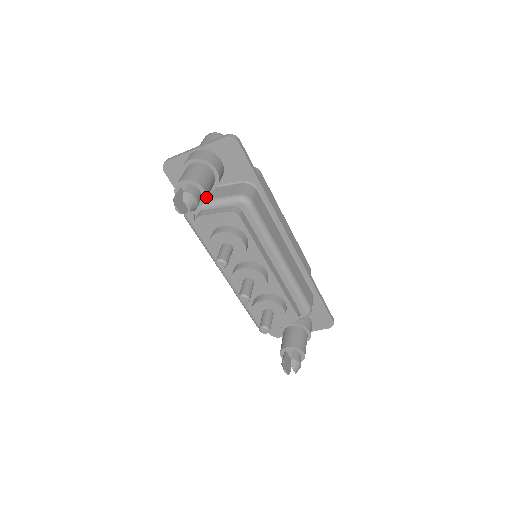
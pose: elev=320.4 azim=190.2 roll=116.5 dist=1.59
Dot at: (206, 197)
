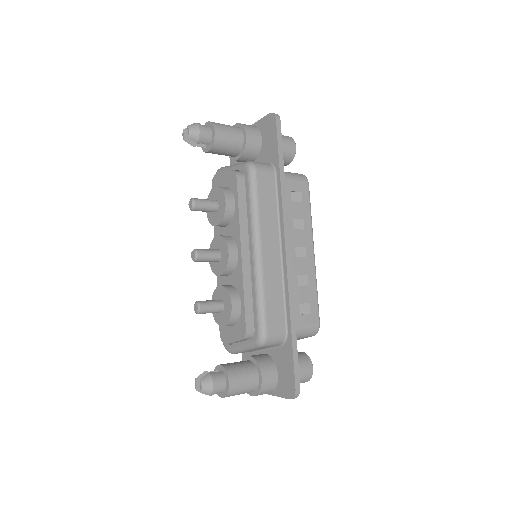
Dot at: (215, 142)
